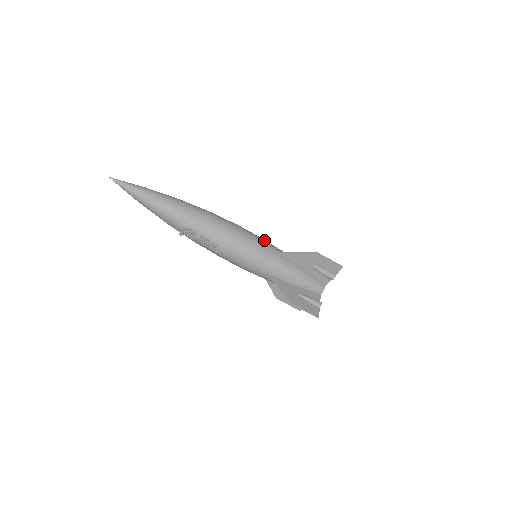
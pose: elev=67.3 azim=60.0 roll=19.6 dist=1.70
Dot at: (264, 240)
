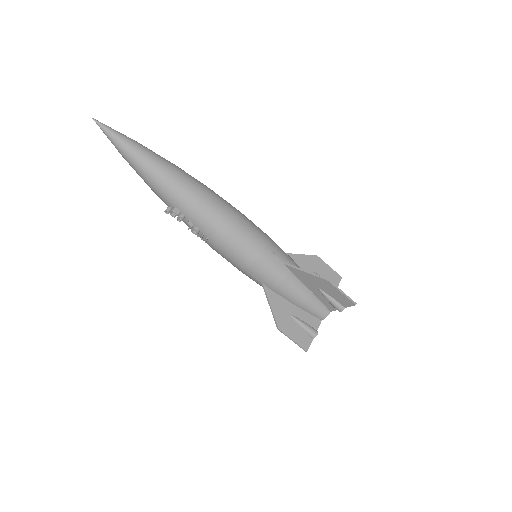
Dot at: (269, 242)
